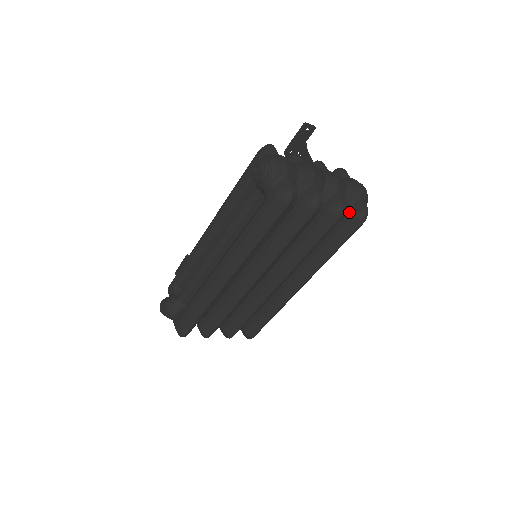
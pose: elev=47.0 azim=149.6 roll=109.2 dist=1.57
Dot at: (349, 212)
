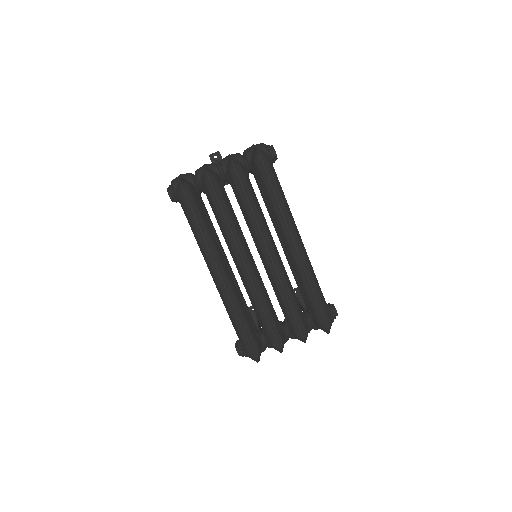
Dot at: (252, 163)
